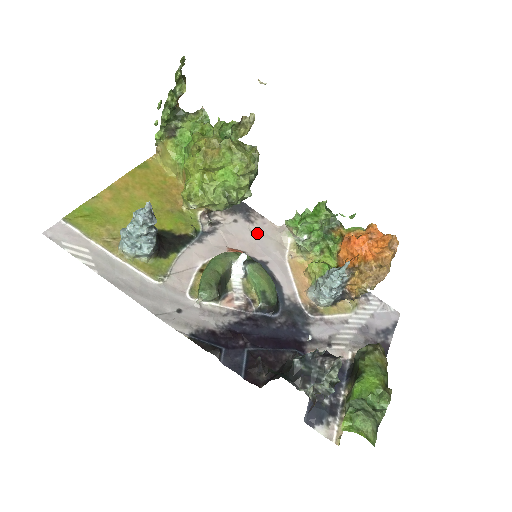
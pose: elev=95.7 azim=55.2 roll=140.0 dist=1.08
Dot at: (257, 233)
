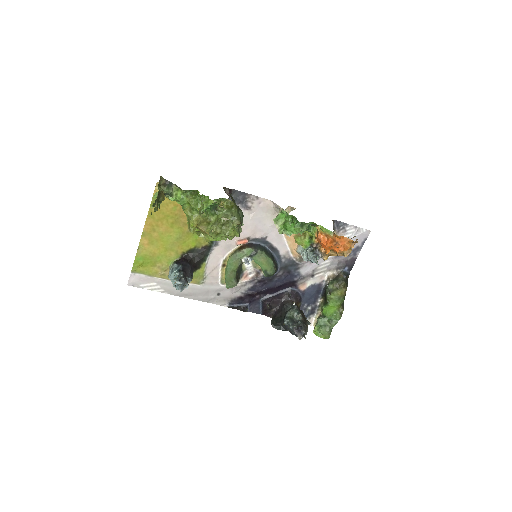
Dot at: (255, 216)
